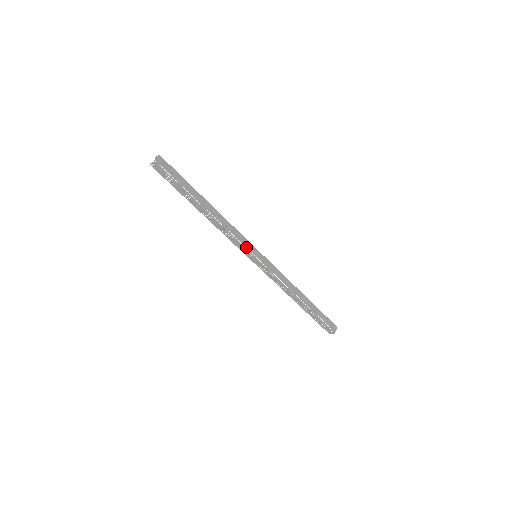
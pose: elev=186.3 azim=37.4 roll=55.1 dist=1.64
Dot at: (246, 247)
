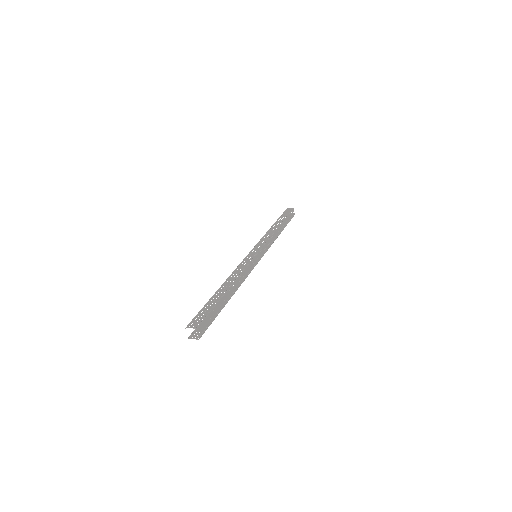
Dot at: (254, 265)
